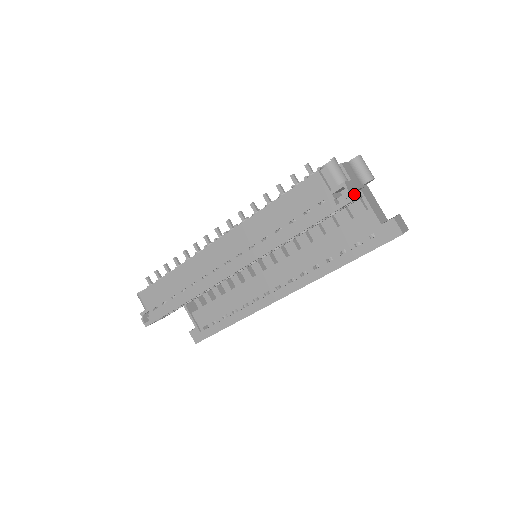
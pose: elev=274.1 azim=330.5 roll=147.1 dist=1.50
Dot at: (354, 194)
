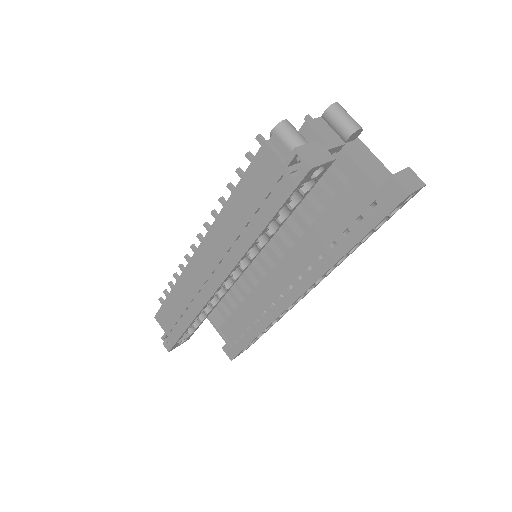
Dot at: (315, 160)
